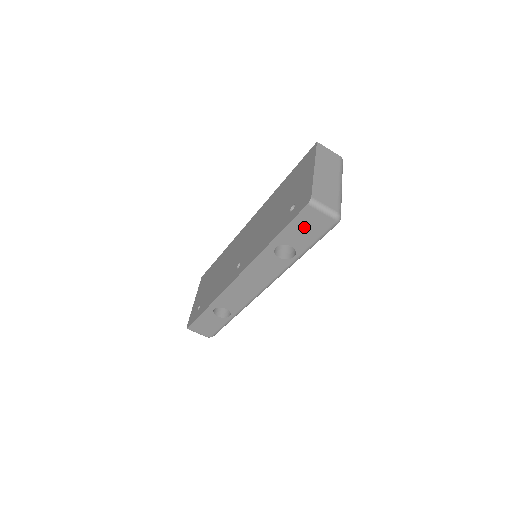
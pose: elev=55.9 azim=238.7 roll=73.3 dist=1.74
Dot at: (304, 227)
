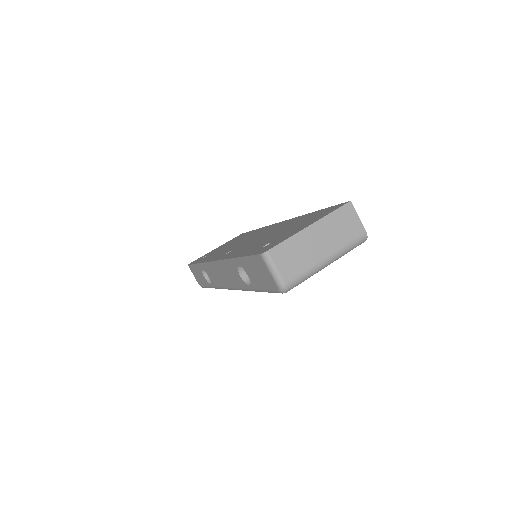
Dot at: (257, 270)
